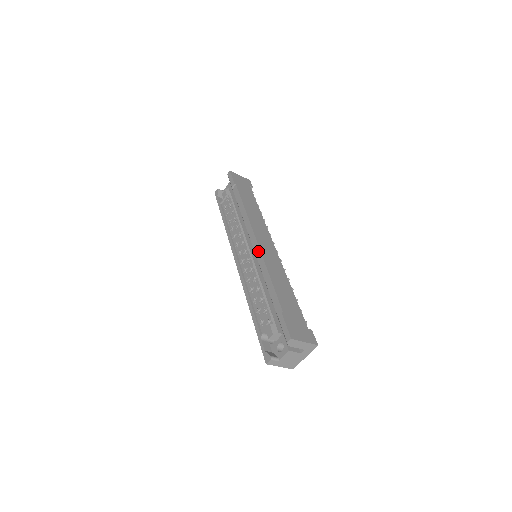
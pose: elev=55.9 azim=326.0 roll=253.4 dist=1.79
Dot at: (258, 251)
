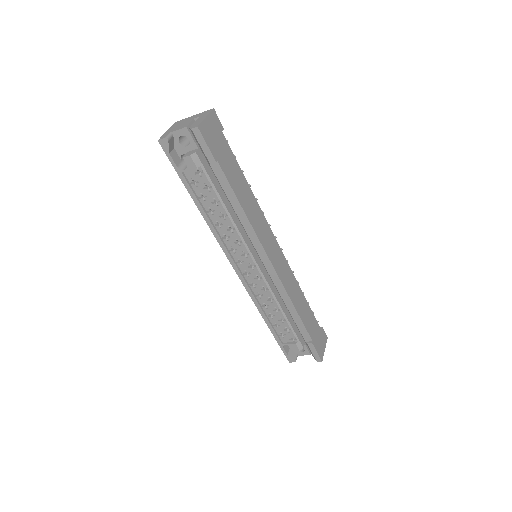
Dot at: (277, 279)
